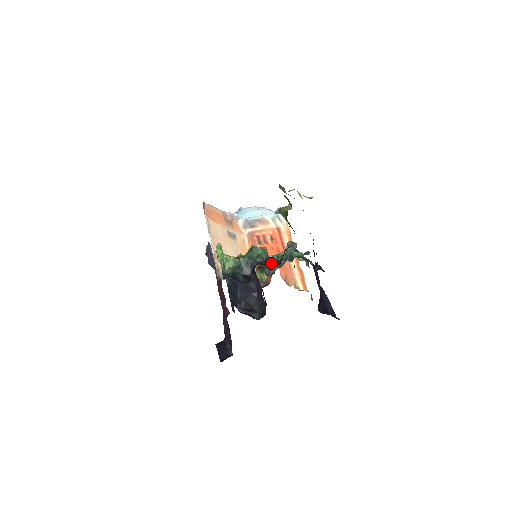
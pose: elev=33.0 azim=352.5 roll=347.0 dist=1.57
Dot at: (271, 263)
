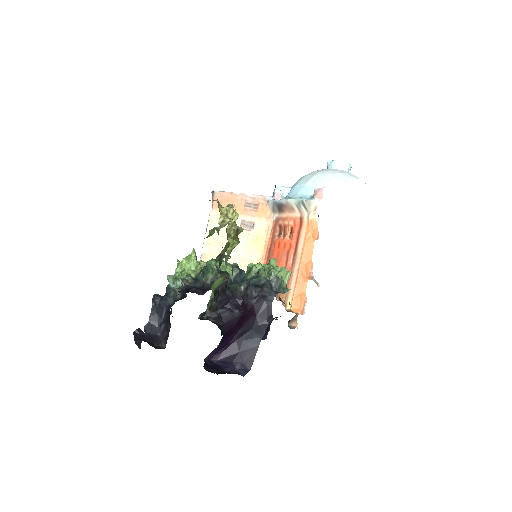
Dot at: (209, 287)
